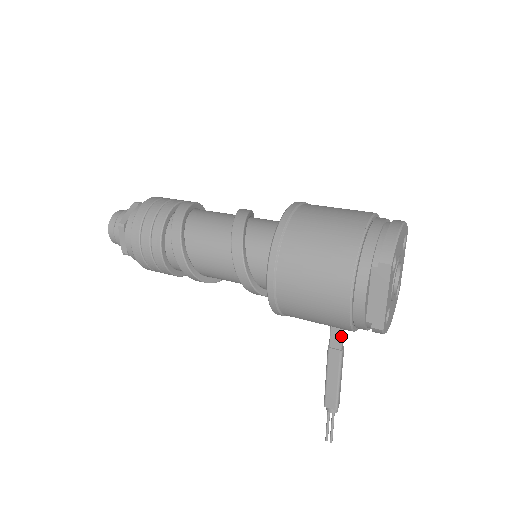
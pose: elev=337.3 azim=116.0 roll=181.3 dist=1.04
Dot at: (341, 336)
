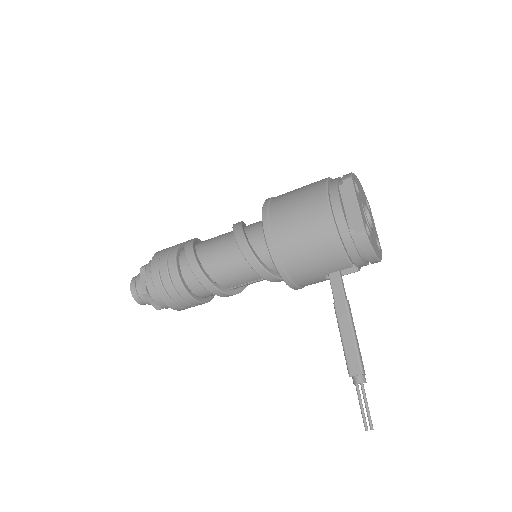
Dot at: (341, 286)
